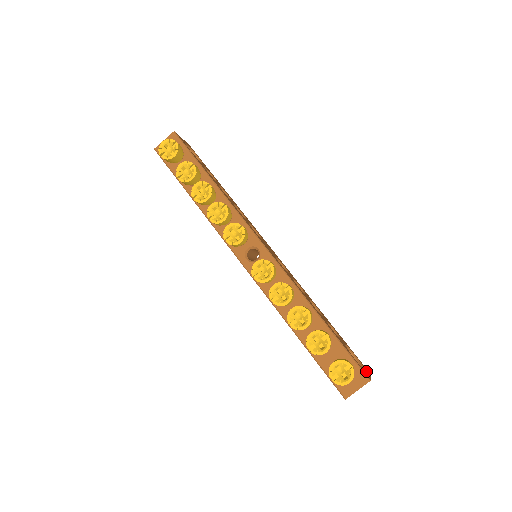
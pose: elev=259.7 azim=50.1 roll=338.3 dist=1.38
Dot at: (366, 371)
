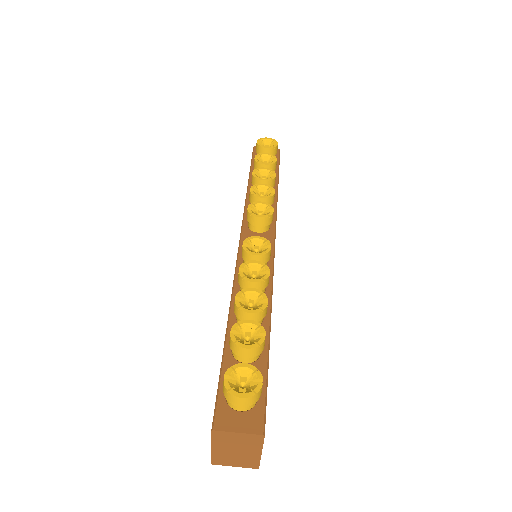
Dot at: occluded
